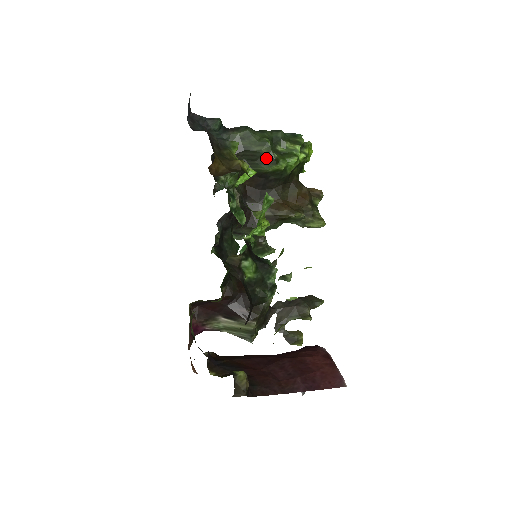
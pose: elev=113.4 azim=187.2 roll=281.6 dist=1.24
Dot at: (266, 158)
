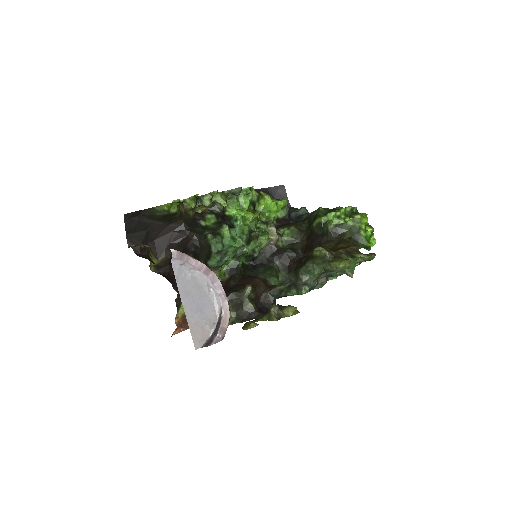
Dot at: (315, 217)
